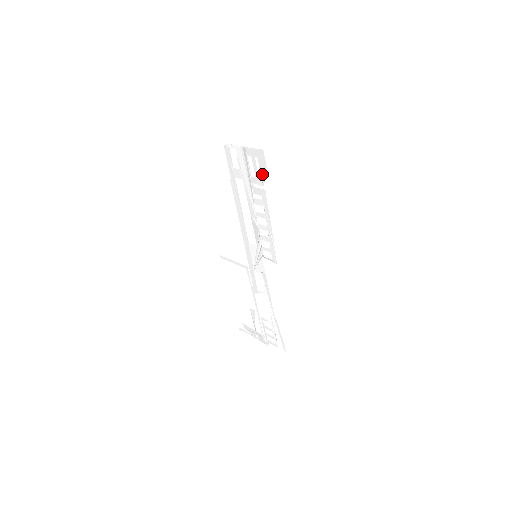
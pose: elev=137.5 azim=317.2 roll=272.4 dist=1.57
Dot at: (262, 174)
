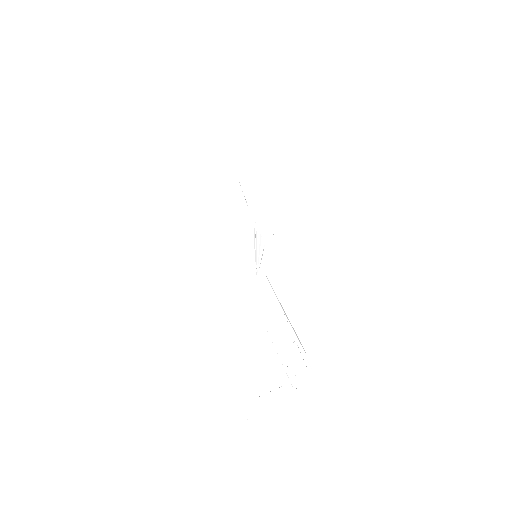
Dot at: (248, 161)
